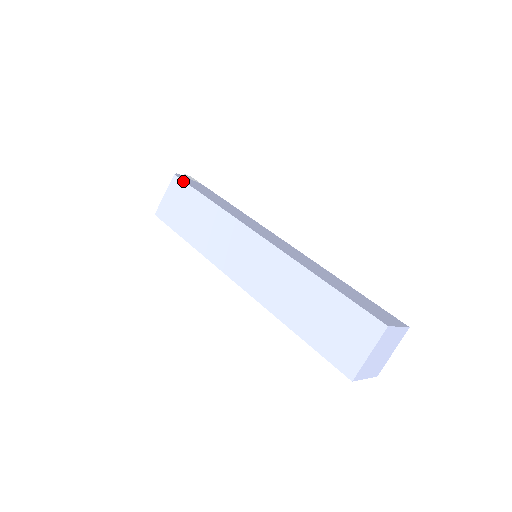
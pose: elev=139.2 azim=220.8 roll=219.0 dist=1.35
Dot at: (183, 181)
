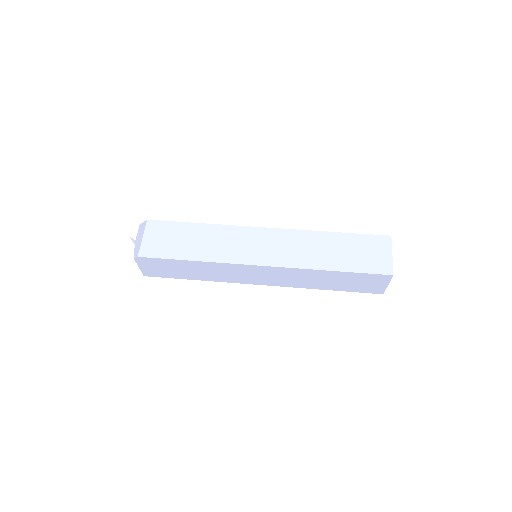
Dot at: (162, 221)
